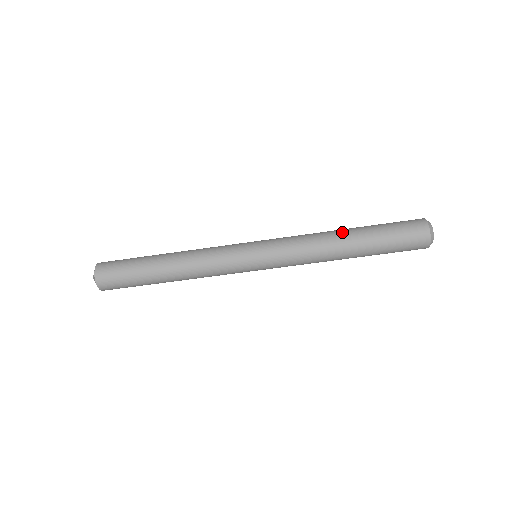
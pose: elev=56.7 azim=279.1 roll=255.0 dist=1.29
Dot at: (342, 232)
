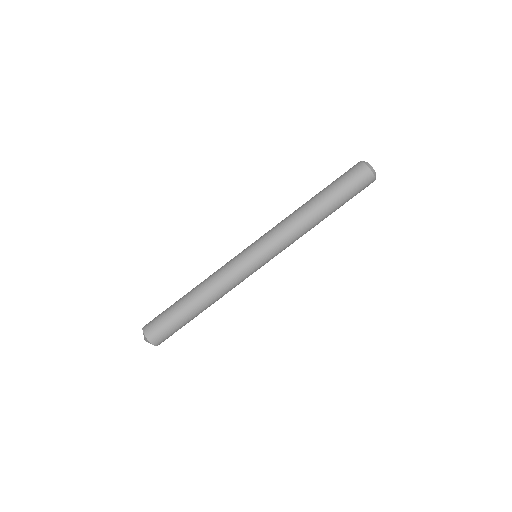
Dot at: (310, 205)
